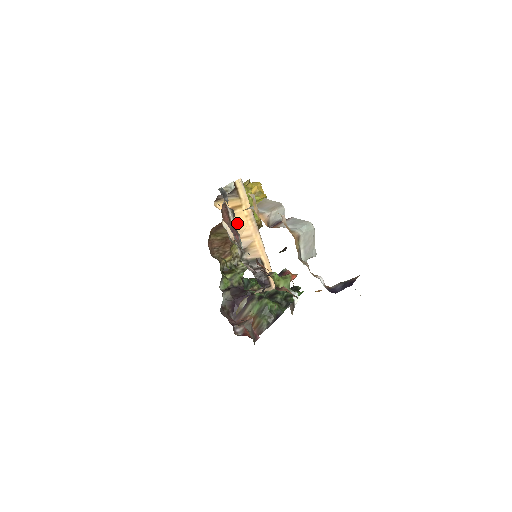
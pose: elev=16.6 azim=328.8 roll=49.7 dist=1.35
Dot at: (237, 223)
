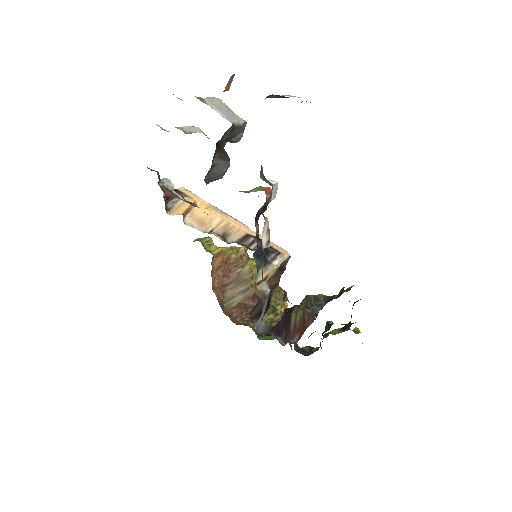
Dot at: (201, 218)
